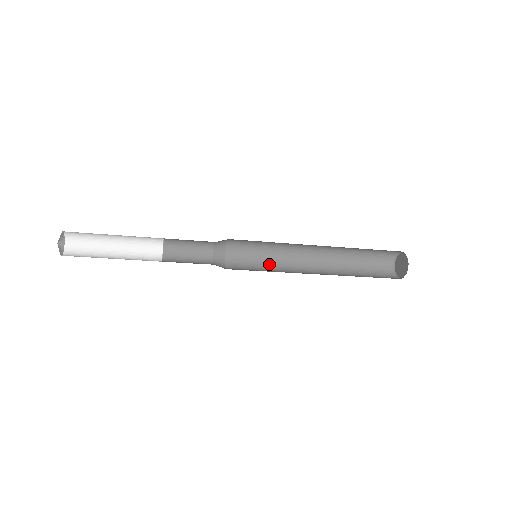
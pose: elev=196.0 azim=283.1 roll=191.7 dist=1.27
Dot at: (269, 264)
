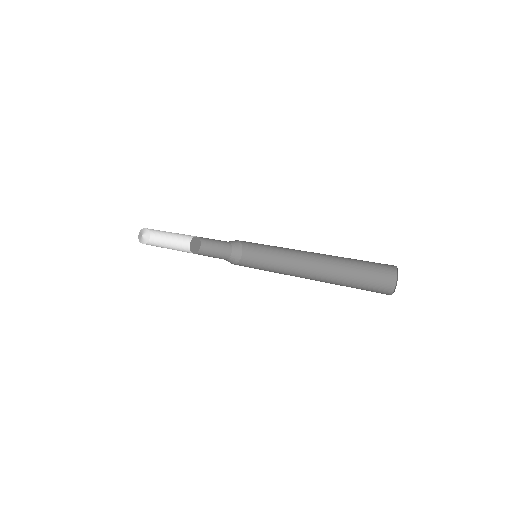
Dot at: (274, 248)
